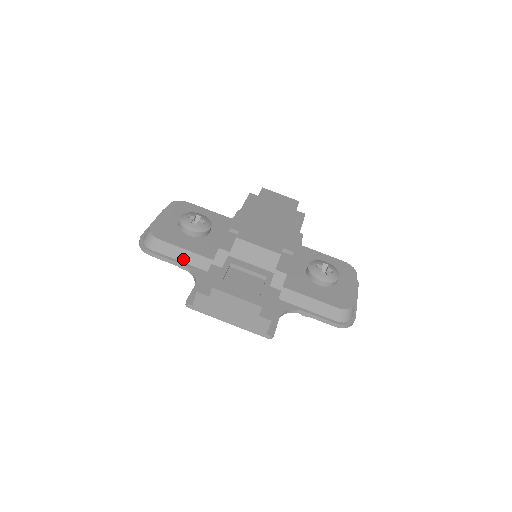
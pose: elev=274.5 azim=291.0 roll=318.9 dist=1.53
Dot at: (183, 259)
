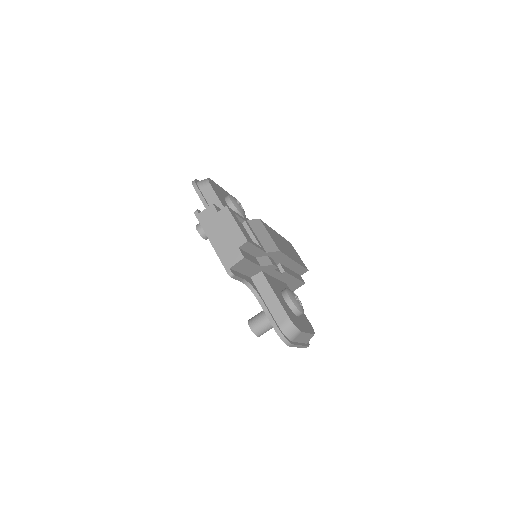
Dot at: occluded
